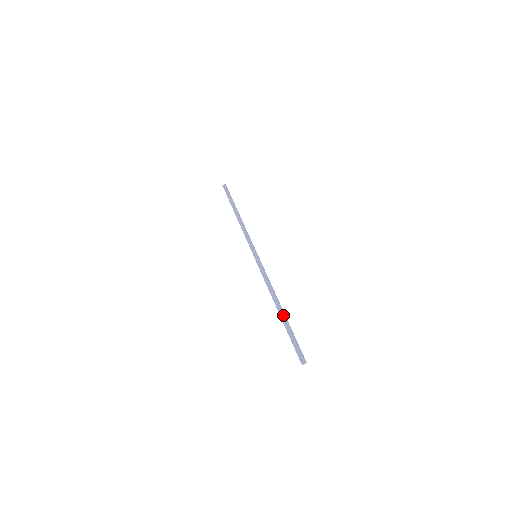
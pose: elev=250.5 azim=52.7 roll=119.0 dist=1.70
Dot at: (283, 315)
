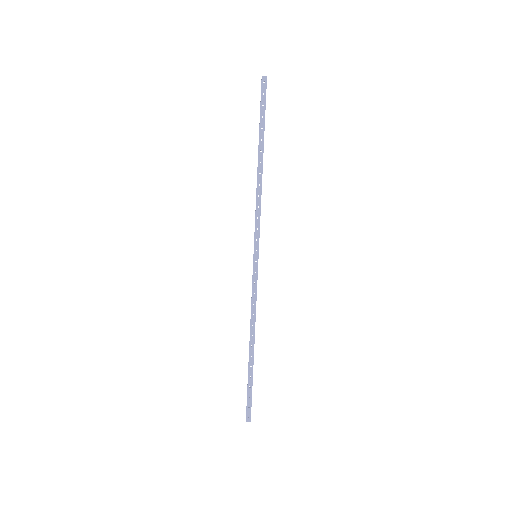
Dot at: (252, 360)
